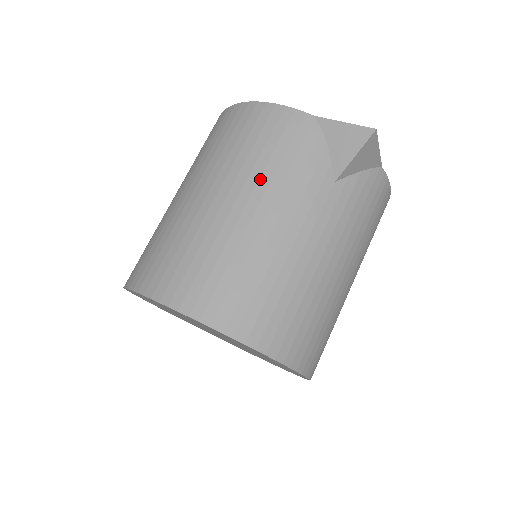
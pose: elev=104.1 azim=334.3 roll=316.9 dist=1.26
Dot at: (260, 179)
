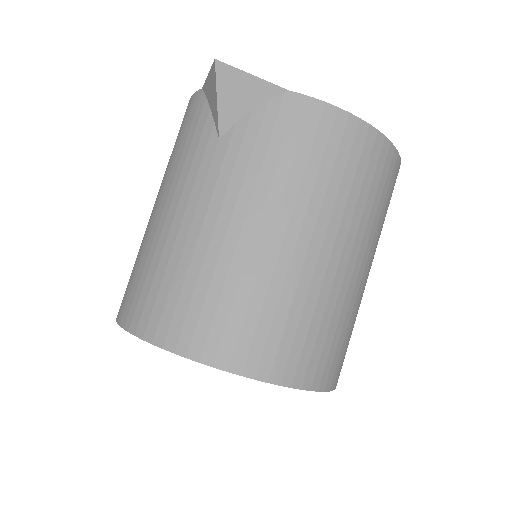
Dot at: (167, 175)
